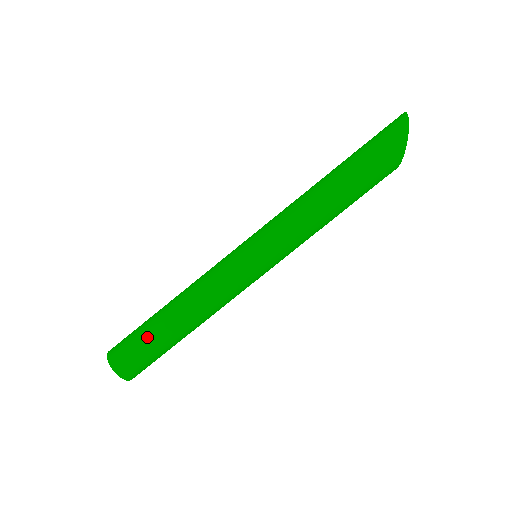
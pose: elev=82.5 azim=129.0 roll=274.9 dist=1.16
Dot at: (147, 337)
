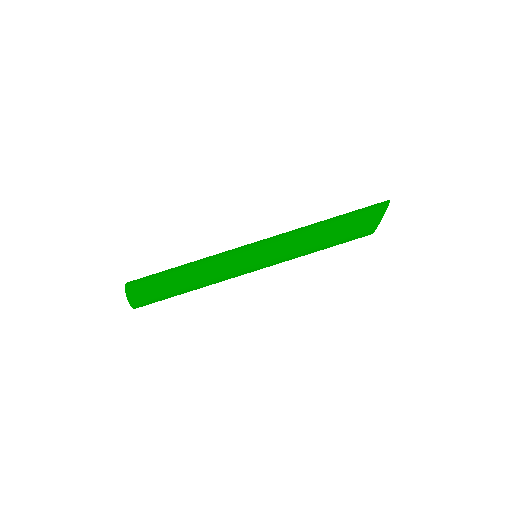
Dot at: (159, 279)
